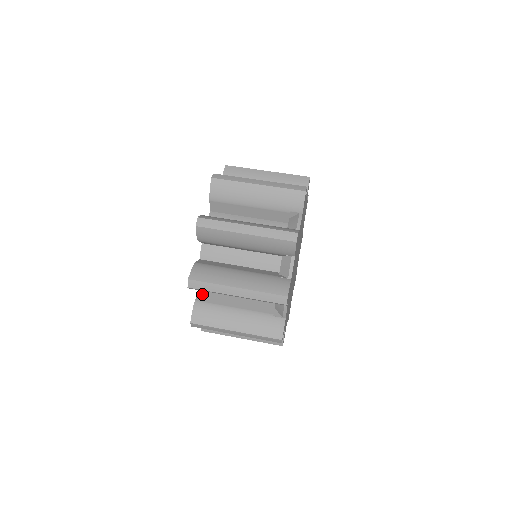
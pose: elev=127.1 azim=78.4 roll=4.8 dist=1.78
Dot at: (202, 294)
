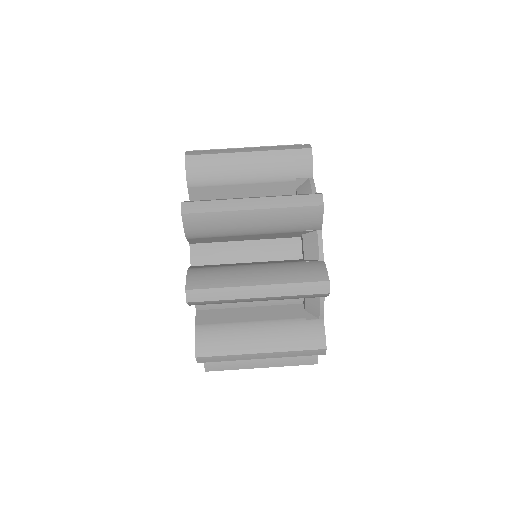
Dot at: occluded
